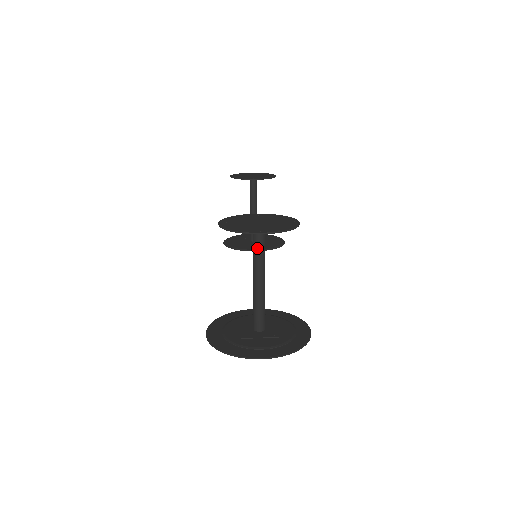
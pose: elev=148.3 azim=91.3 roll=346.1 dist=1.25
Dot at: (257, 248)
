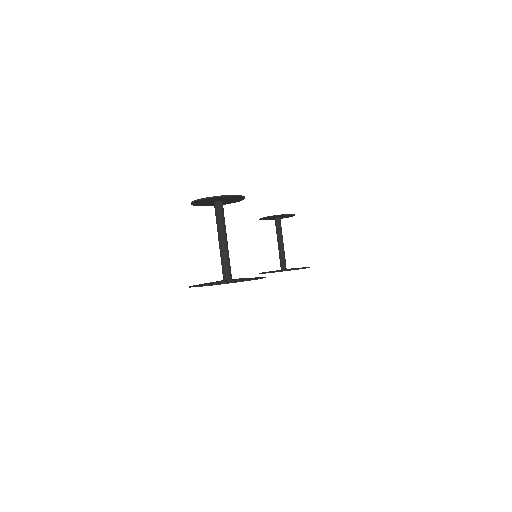
Dot at: (217, 217)
